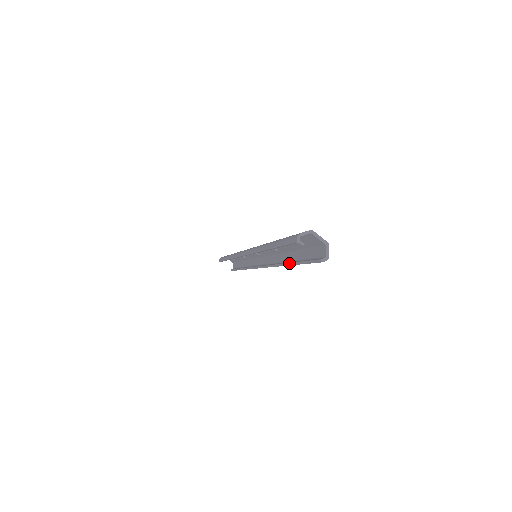
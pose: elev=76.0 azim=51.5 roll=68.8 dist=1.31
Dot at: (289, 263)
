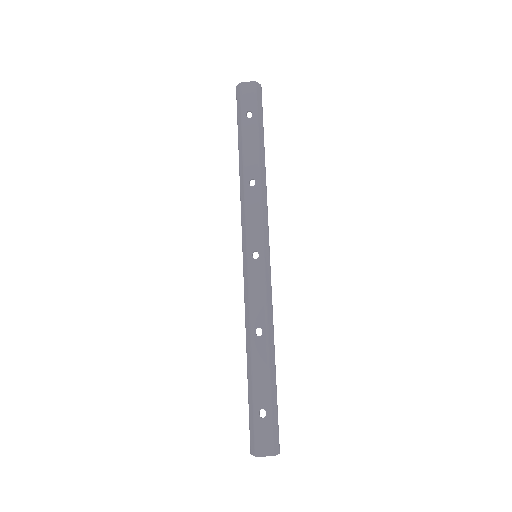
Dot at: occluded
